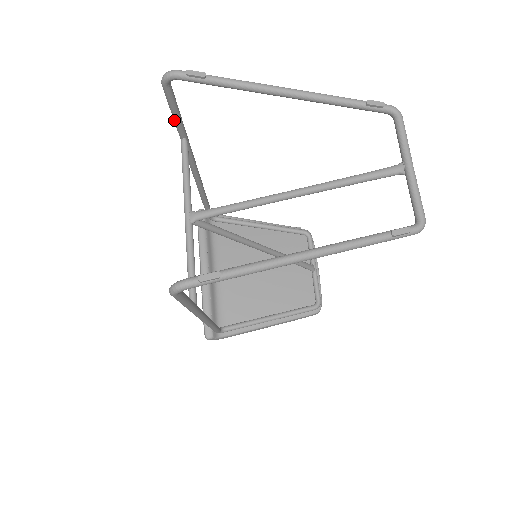
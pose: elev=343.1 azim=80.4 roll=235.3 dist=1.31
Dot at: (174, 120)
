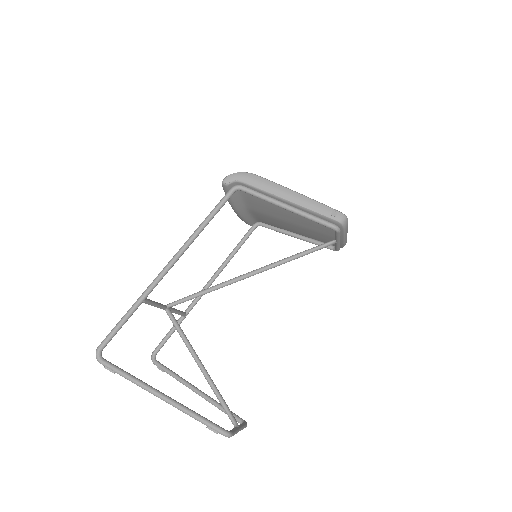
Dot at: (123, 318)
